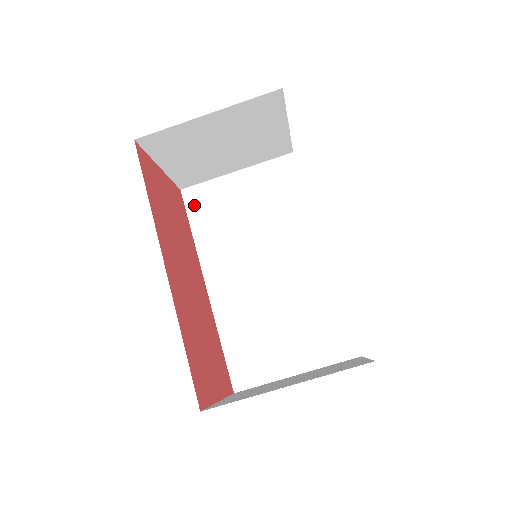
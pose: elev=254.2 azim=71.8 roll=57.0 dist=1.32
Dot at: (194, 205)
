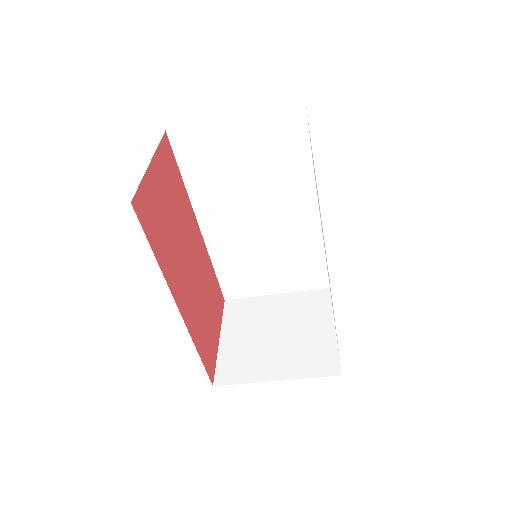
Dot at: (183, 150)
